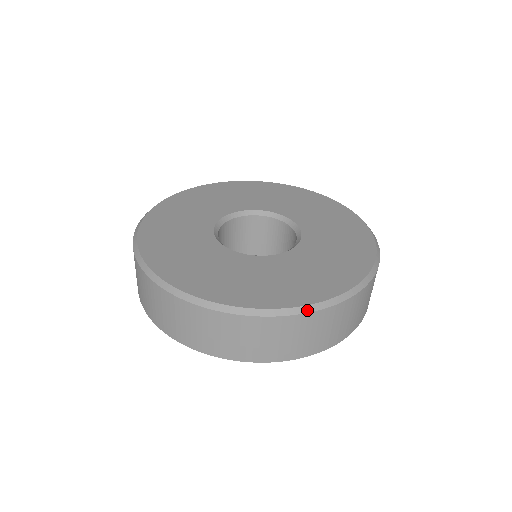
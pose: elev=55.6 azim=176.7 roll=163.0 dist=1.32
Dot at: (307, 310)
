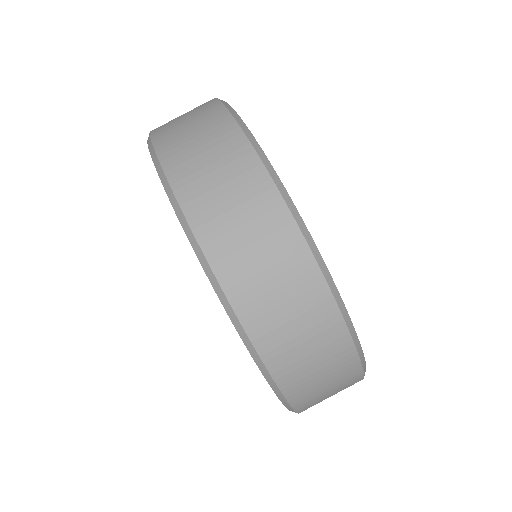
Dot at: occluded
